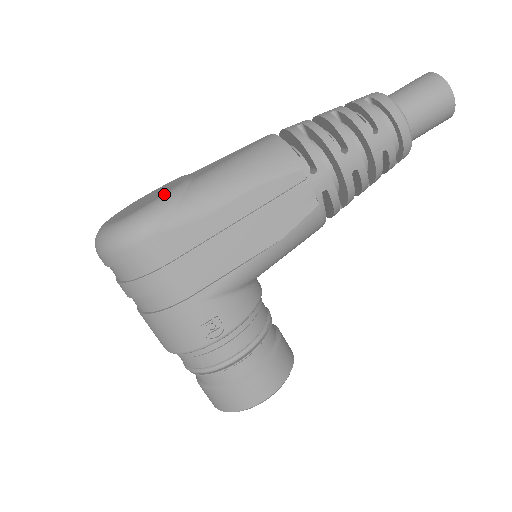
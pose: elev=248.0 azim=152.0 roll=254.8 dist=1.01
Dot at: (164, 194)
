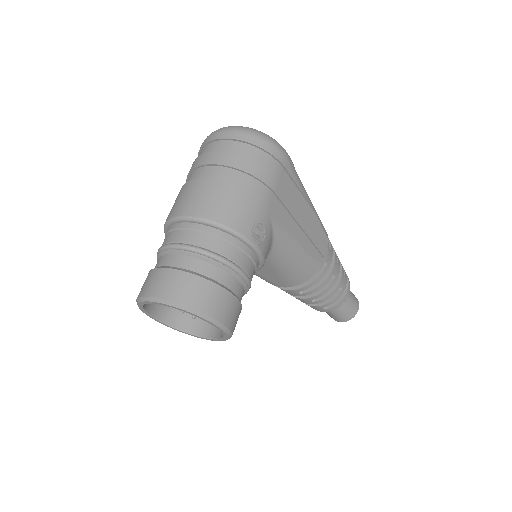
Dot at: occluded
